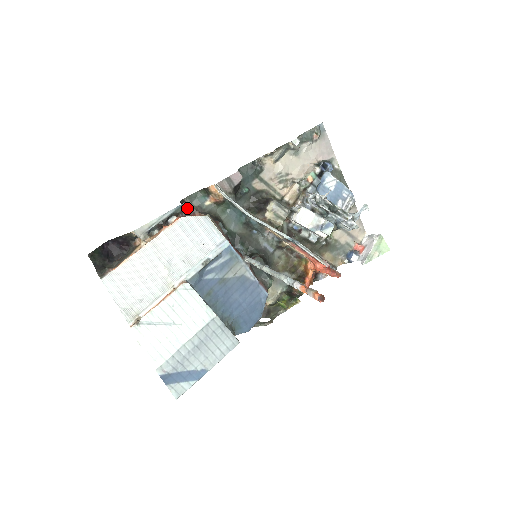
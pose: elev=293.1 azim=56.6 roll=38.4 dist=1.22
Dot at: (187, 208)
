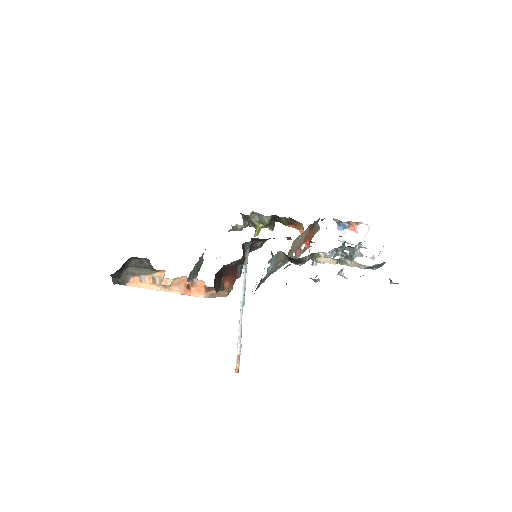
Dot at: (216, 291)
